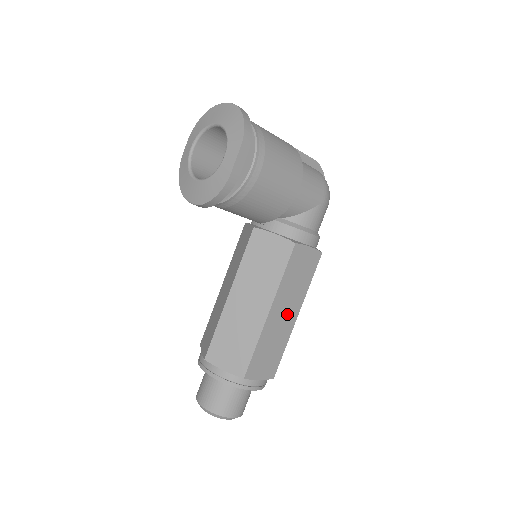
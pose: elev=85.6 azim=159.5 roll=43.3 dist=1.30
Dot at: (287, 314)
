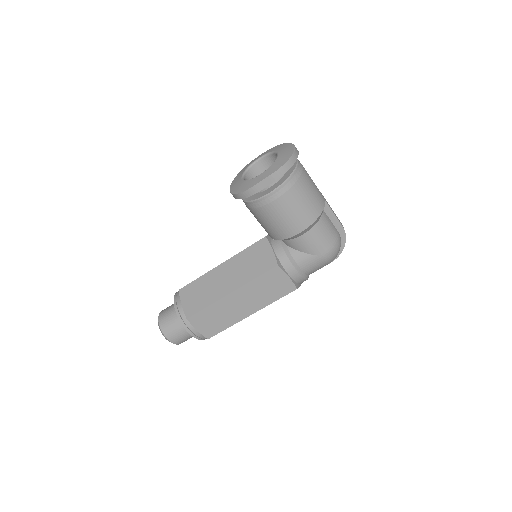
Dot at: (244, 306)
